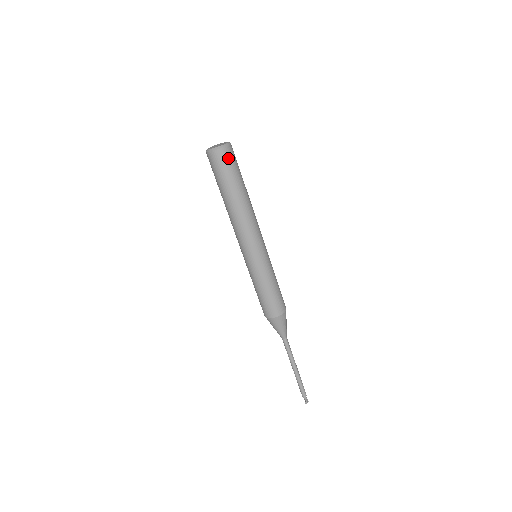
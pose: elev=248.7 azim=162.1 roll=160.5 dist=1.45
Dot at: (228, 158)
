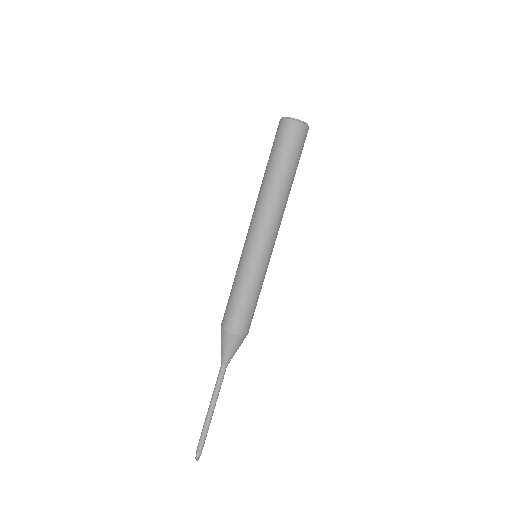
Dot at: occluded
